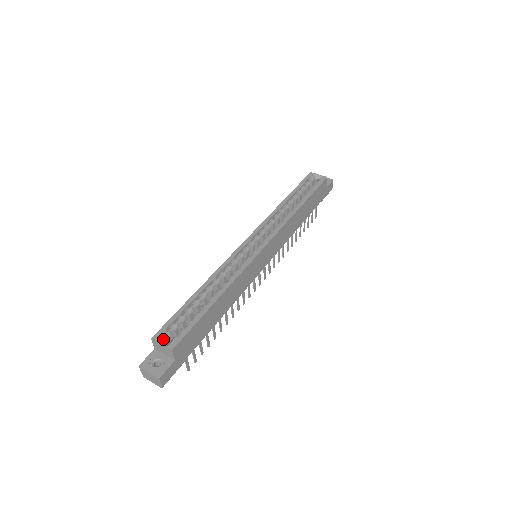
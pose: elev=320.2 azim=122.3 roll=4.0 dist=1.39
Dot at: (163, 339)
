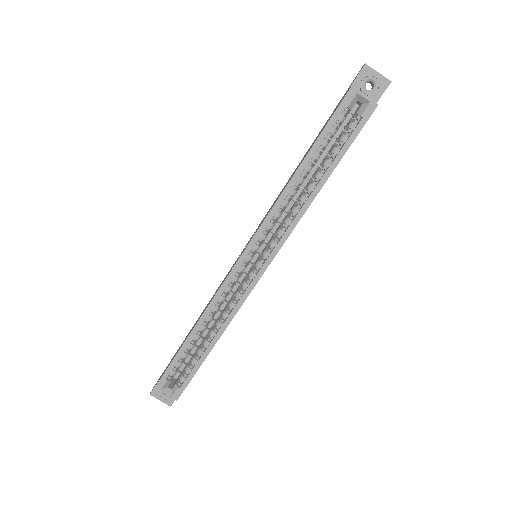
Dot at: (166, 386)
